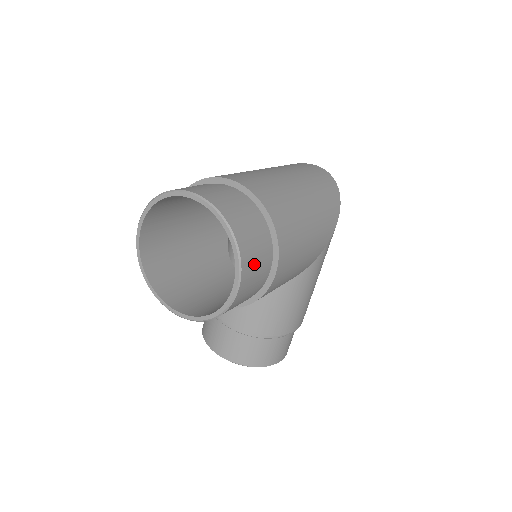
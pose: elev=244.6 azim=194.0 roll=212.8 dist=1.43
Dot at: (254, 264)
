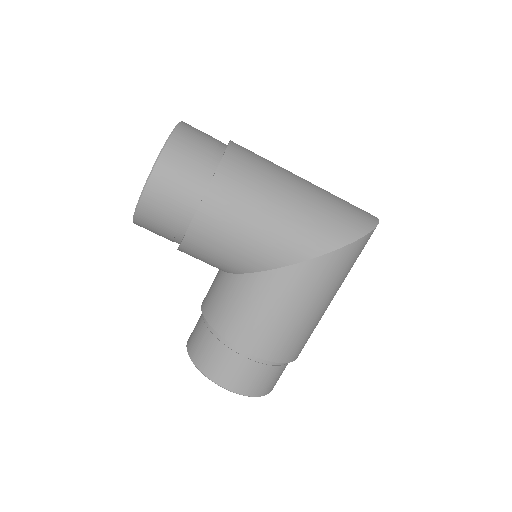
Dot at: (174, 175)
